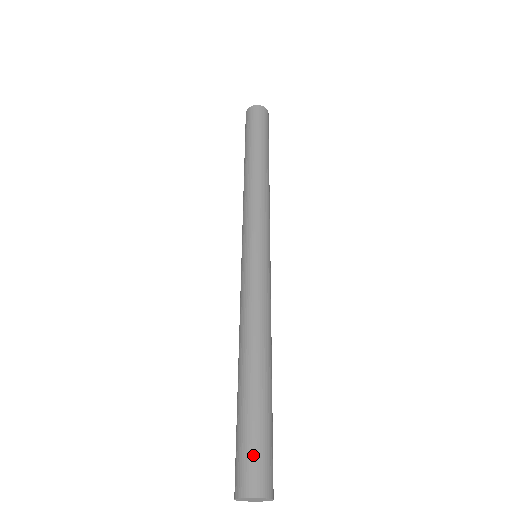
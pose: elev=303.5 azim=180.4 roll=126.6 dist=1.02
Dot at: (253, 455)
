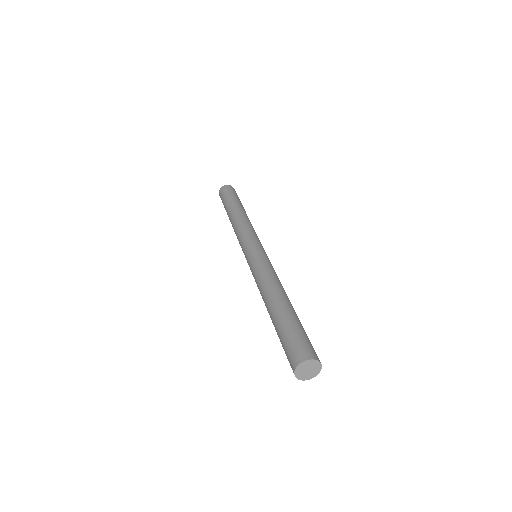
Dot at: (299, 340)
